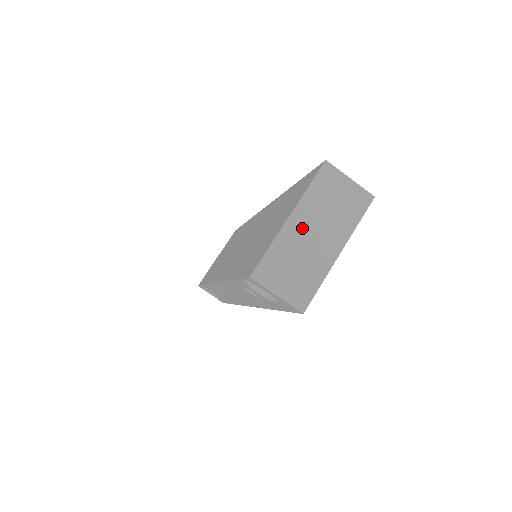
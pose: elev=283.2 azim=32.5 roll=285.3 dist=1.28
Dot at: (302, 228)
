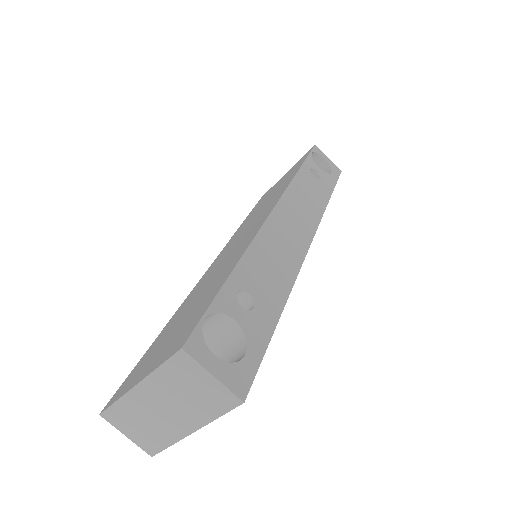
Dot at: (150, 399)
